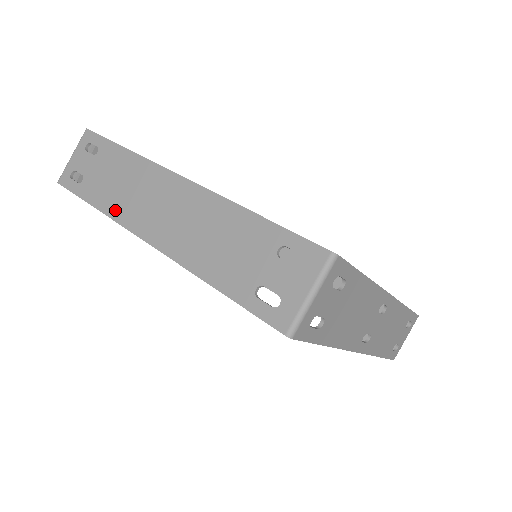
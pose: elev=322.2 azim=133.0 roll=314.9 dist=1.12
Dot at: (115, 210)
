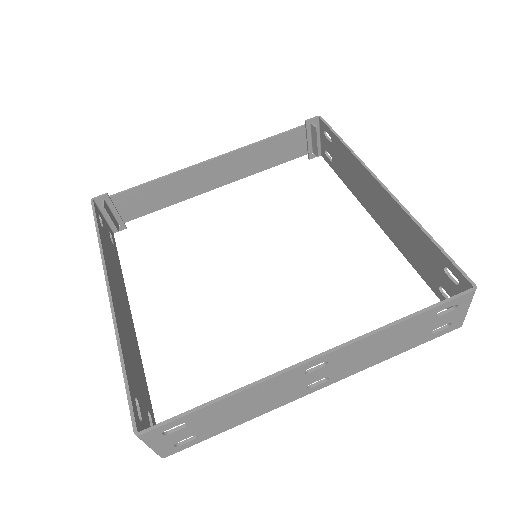
Dot at: occluded
